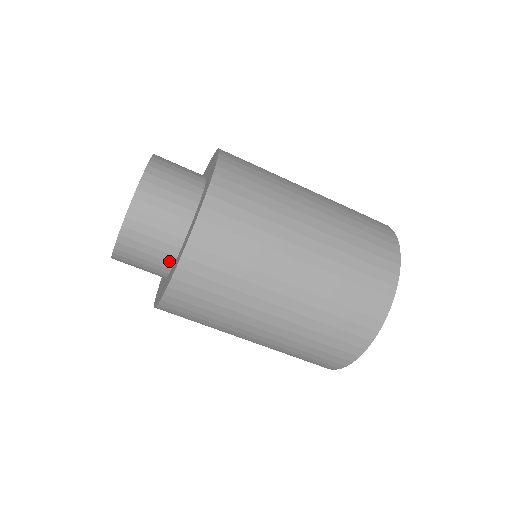
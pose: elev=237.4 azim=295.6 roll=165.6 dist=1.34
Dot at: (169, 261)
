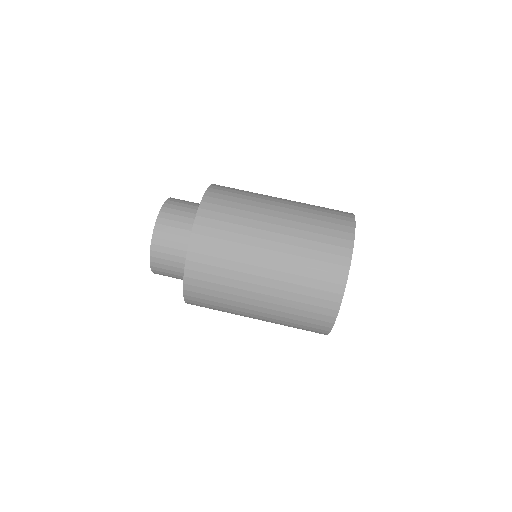
Dot at: occluded
